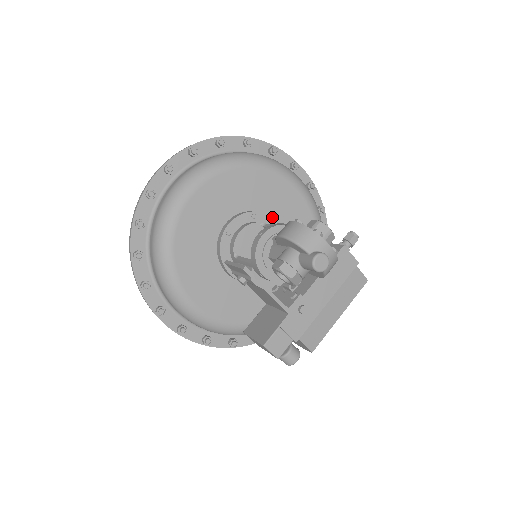
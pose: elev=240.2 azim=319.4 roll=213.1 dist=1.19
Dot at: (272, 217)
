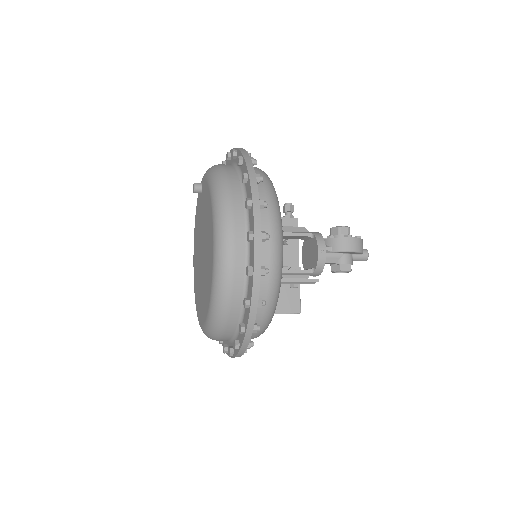
Dot at: occluded
